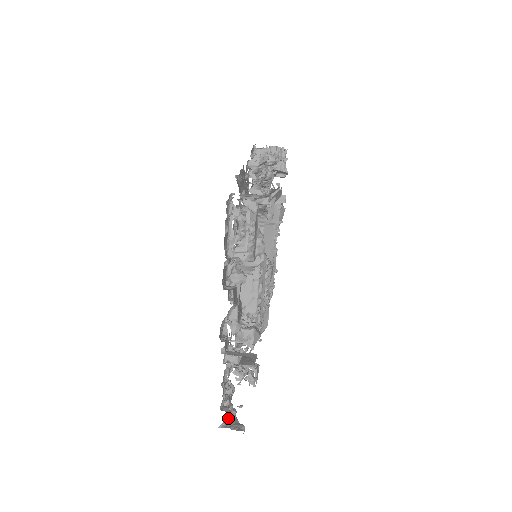
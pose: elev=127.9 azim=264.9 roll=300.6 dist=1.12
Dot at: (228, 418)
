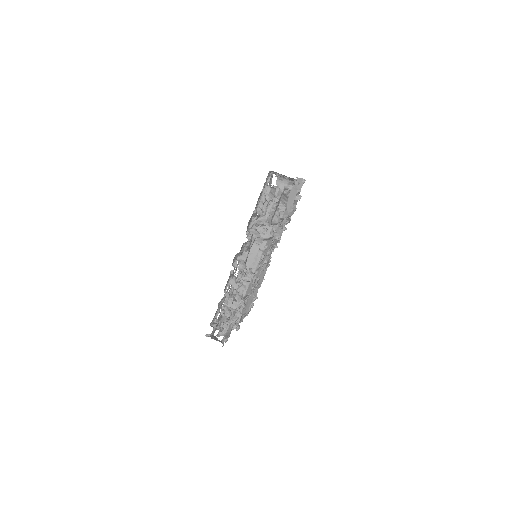
Dot at: (212, 336)
